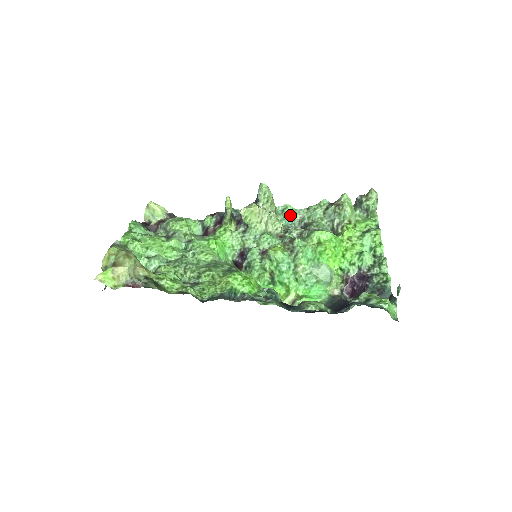
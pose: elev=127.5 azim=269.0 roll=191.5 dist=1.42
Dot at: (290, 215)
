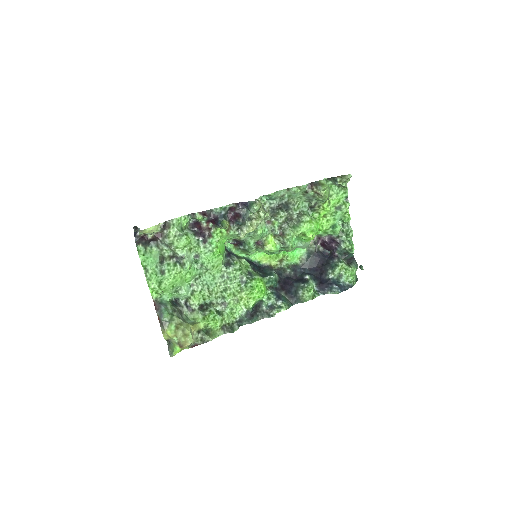
Dot at: (272, 197)
